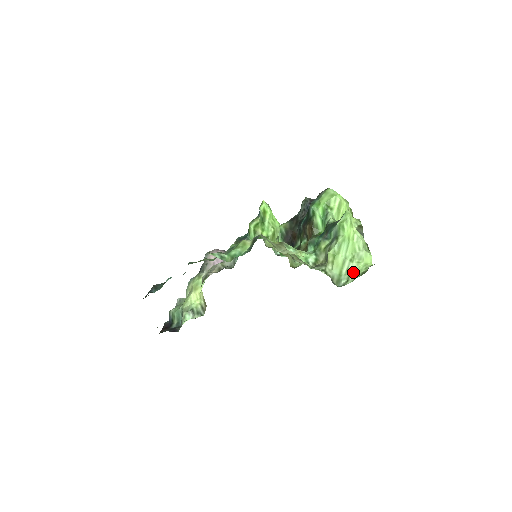
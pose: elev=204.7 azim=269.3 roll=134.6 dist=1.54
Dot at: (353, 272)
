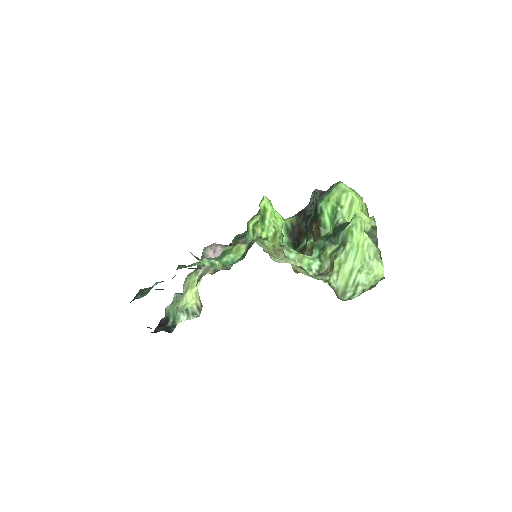
Dot at: (361, 284)
